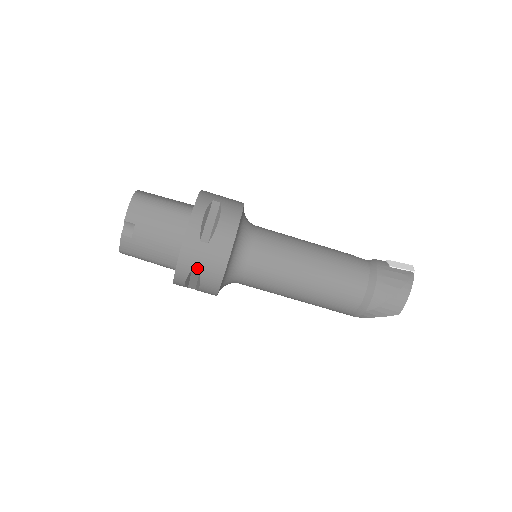
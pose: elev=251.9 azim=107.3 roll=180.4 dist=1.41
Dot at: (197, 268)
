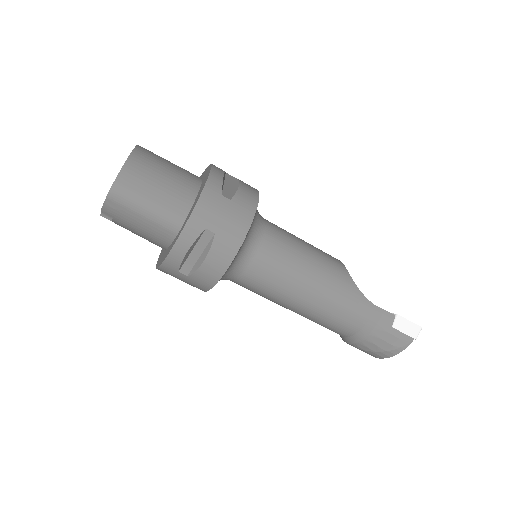
Dot at: occluded
